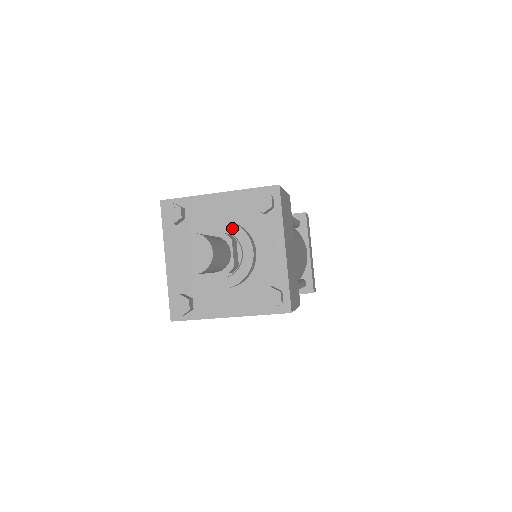
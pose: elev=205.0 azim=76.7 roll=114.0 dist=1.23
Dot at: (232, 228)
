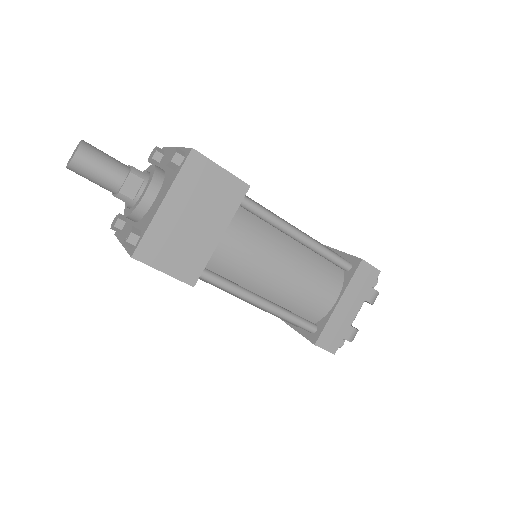
Dot at: (152, 172)
